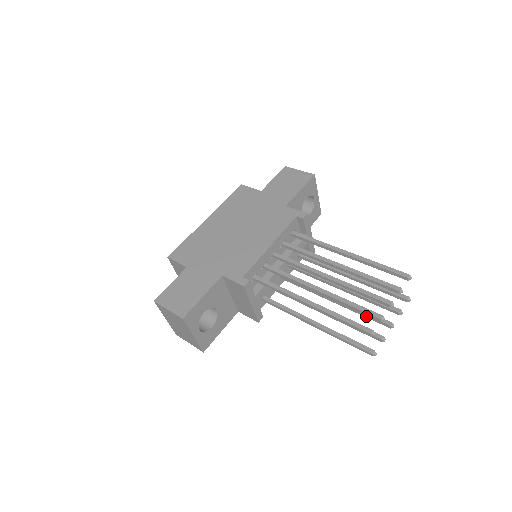
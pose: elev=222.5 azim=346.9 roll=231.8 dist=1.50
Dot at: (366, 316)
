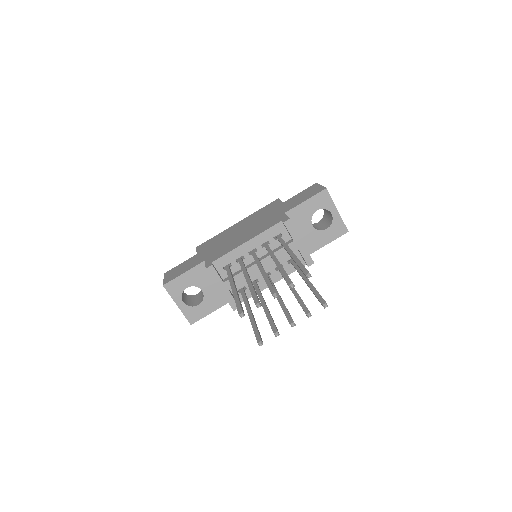
Dot at: (285, 314)
